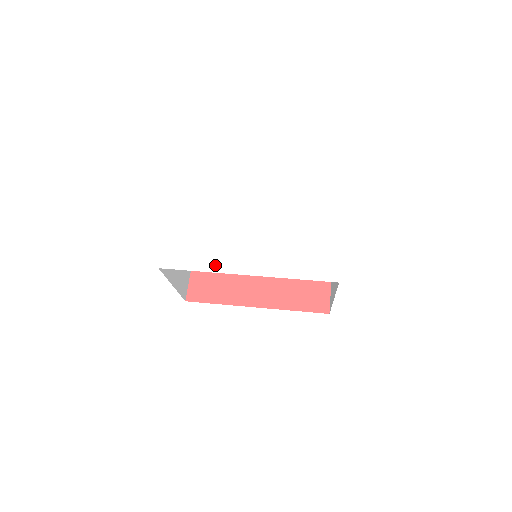
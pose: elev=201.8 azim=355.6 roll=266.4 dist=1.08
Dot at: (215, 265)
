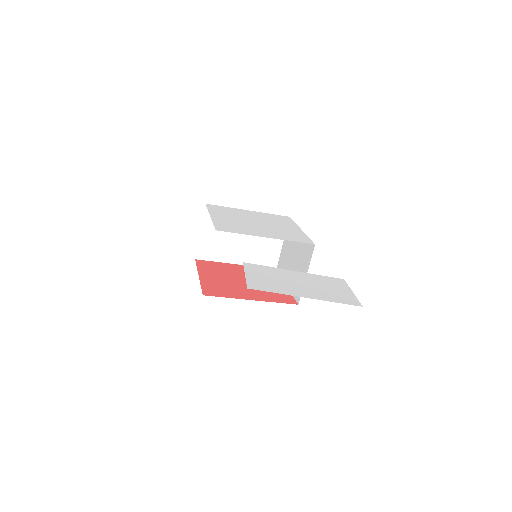
Dot at: (248, 233)
